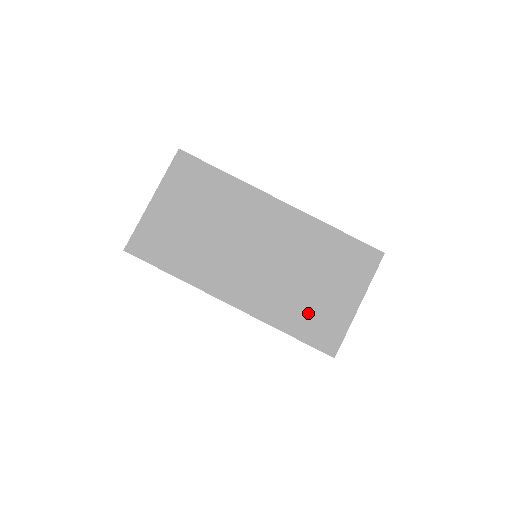
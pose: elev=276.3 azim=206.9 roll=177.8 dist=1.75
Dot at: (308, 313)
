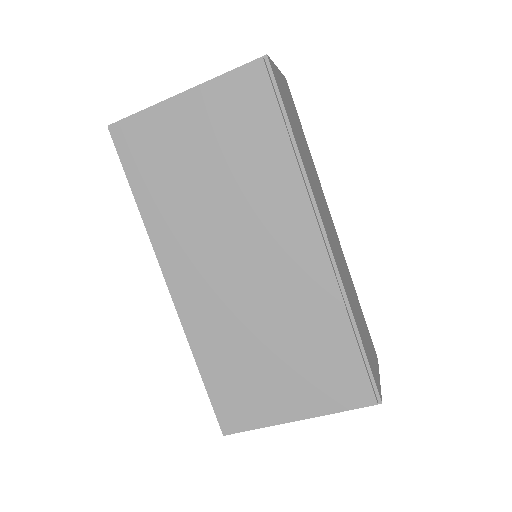
Dot at: (236, 376)
